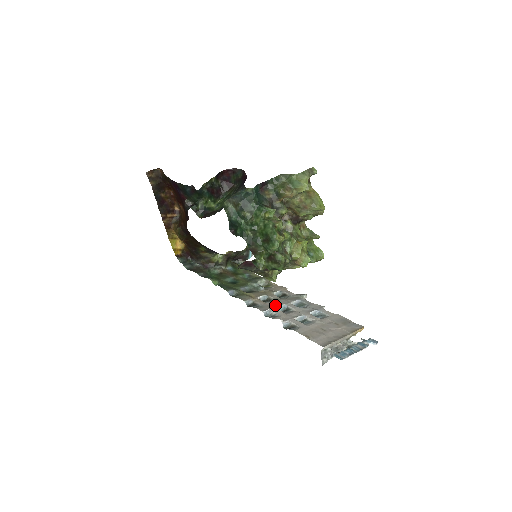
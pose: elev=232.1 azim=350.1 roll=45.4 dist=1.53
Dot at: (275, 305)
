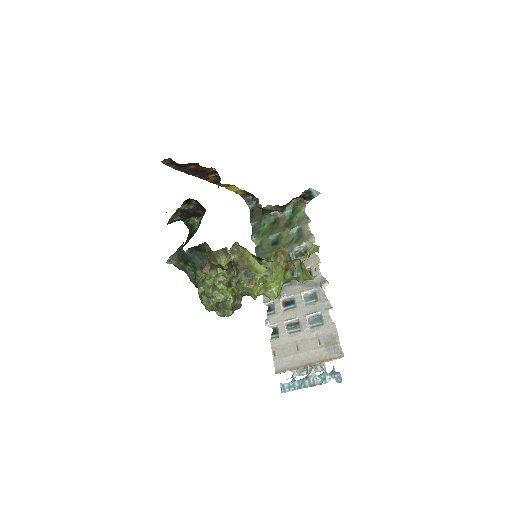
Dot at: (280, 297)
